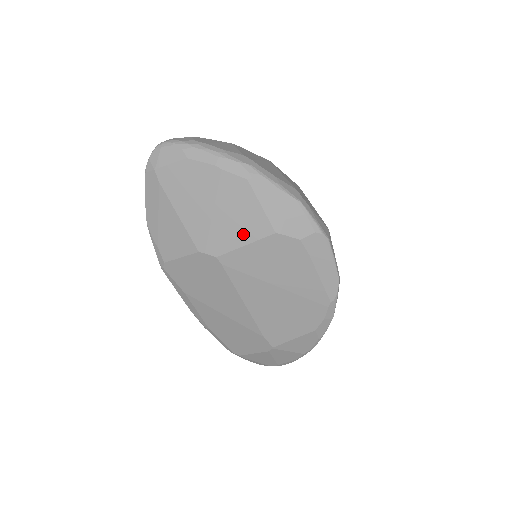
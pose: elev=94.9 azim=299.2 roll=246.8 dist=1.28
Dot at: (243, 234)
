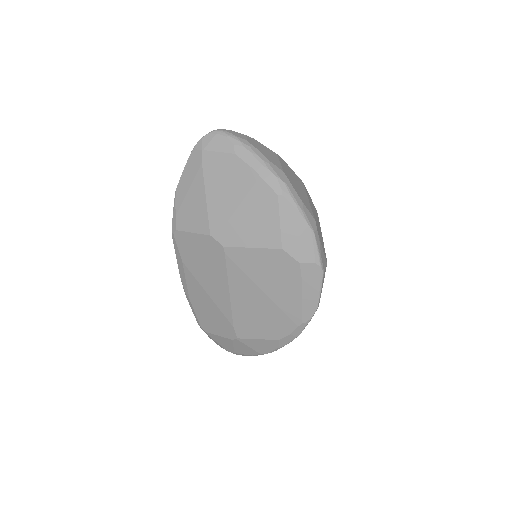
Dot at: (254, 238)
